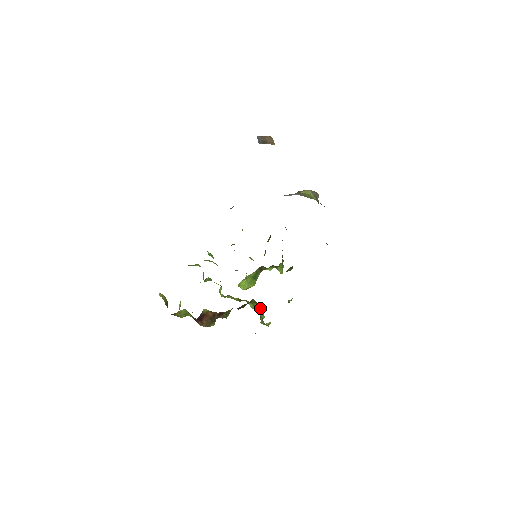
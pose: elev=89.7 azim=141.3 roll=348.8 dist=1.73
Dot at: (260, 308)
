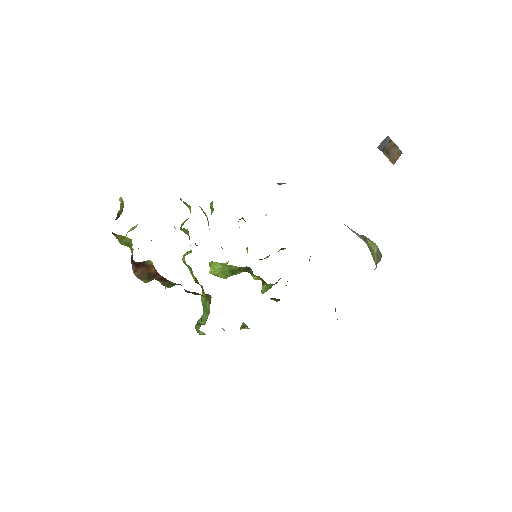
Dot at: (209, 310)
